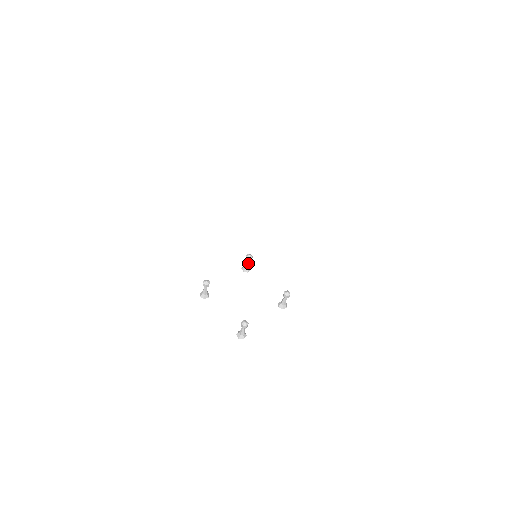
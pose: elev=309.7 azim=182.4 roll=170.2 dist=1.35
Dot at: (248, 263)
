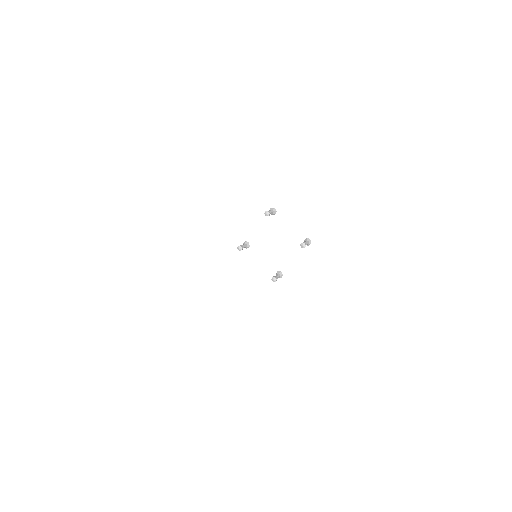
Dot at: occluded
